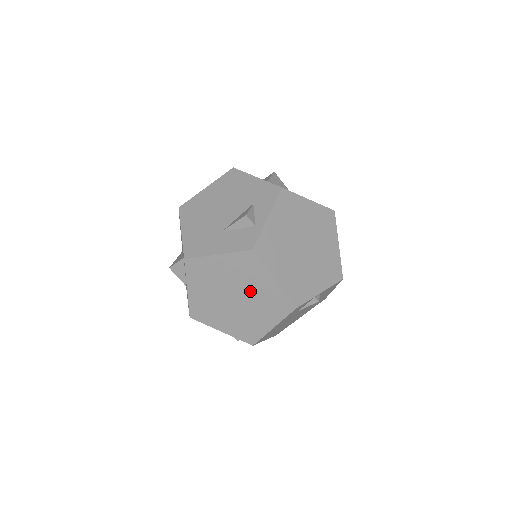
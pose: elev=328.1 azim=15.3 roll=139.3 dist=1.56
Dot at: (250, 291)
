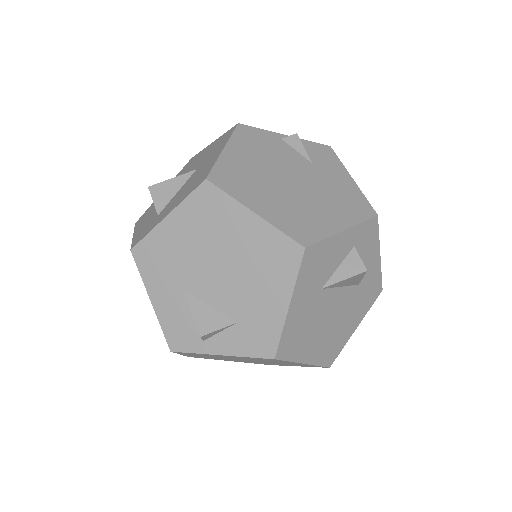
Dot at: occluded
